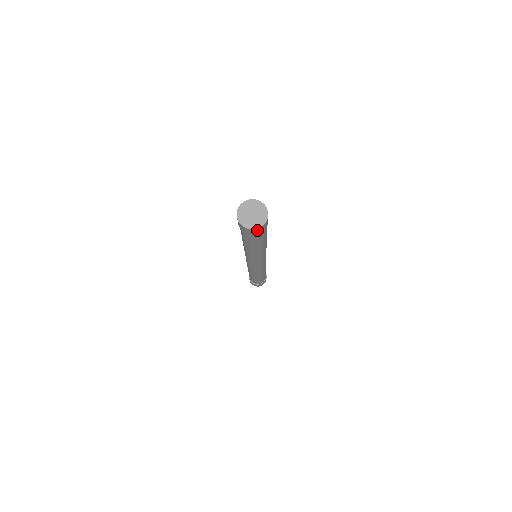
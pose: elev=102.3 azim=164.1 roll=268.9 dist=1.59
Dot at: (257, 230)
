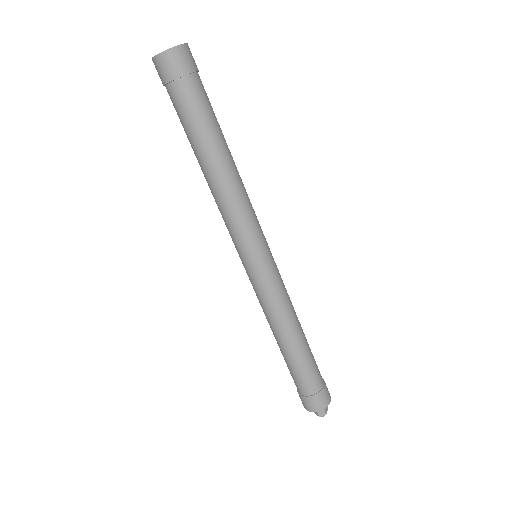
Dot at: (172, 58)
